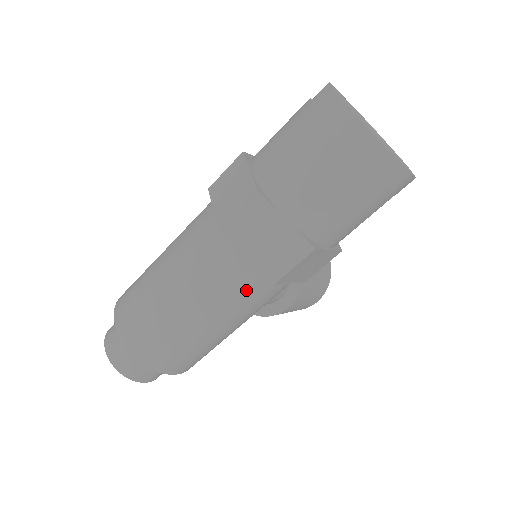
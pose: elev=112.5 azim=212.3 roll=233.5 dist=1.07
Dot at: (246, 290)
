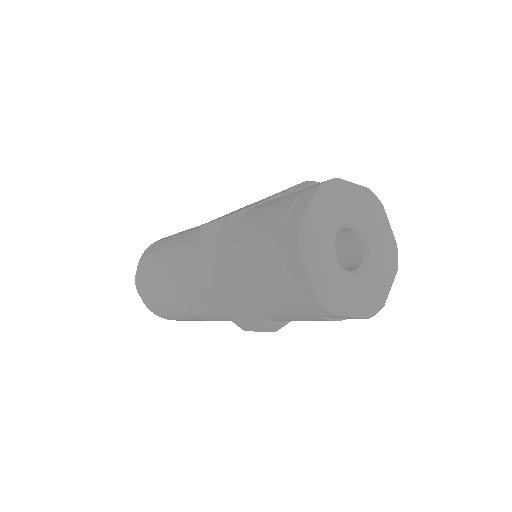
Dot at: (226, 319)
